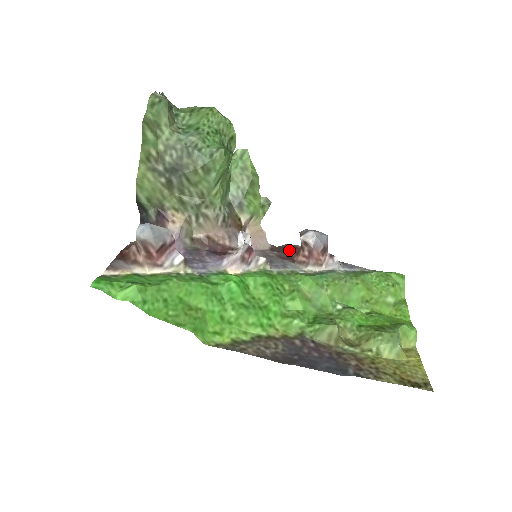
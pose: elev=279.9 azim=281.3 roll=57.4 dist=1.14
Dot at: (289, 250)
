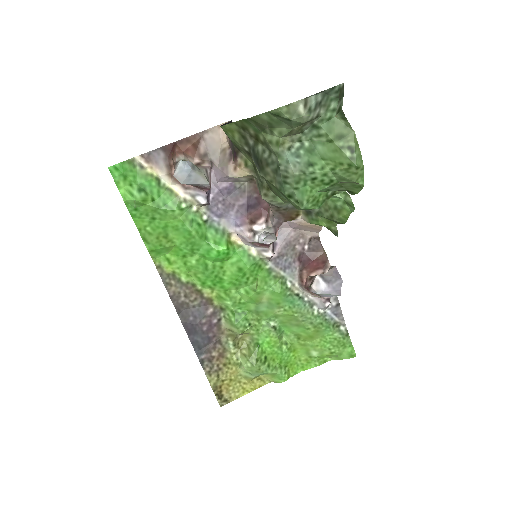
Dot at: (314, 260)
